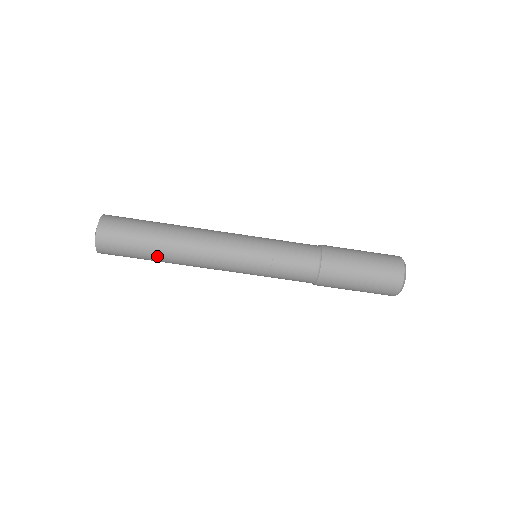
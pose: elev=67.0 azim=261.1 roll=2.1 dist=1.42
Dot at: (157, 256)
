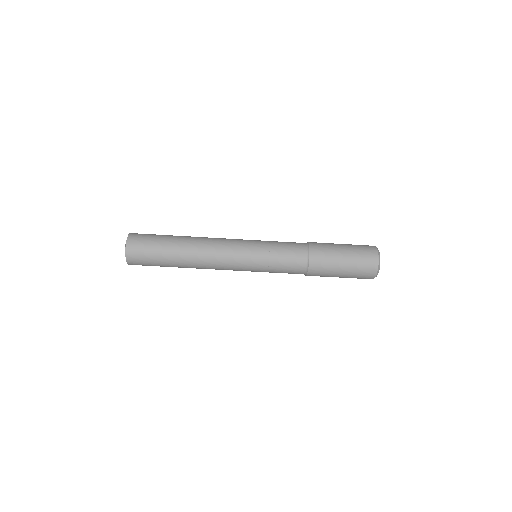
Dot at: (176, 266)
